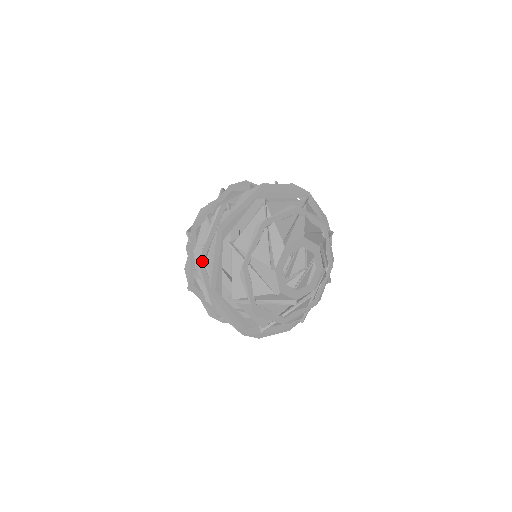
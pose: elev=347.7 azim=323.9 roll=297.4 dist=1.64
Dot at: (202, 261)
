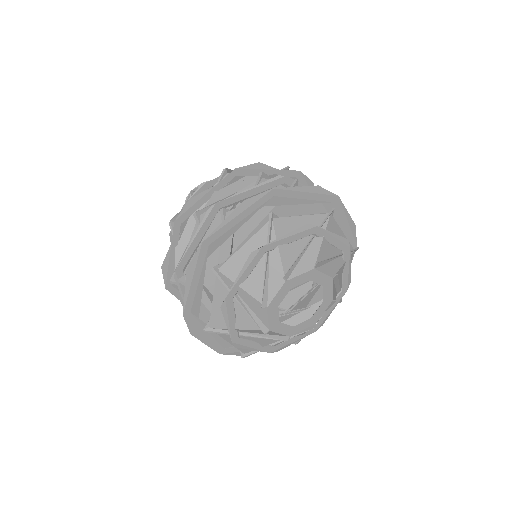
Dot at: (181, 269)
